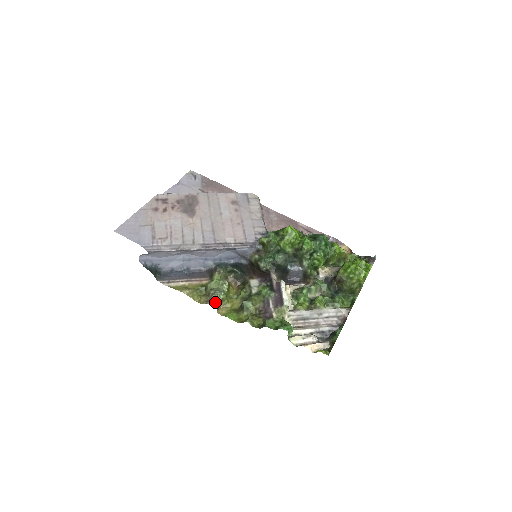
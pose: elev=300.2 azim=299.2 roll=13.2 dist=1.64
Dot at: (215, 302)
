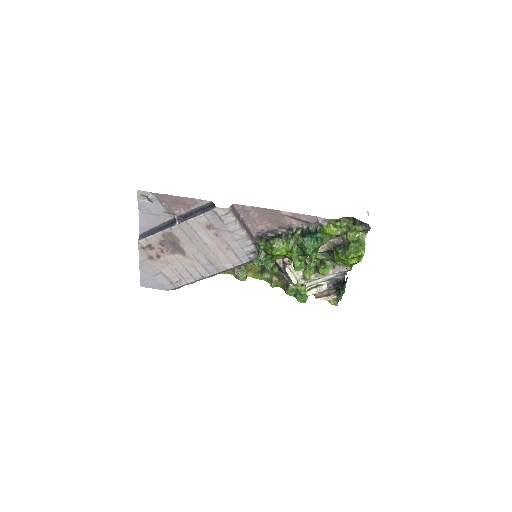
Dot at: (242, 280)
